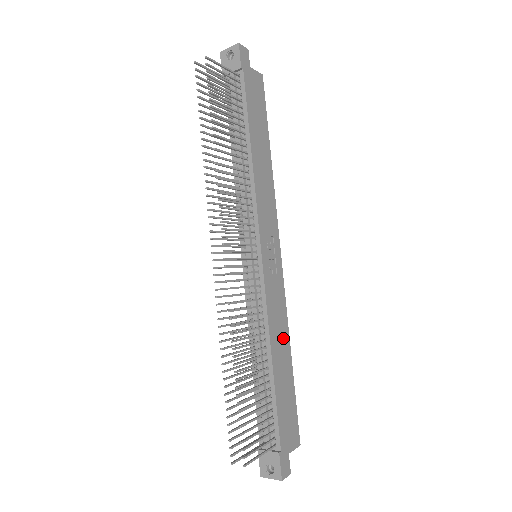
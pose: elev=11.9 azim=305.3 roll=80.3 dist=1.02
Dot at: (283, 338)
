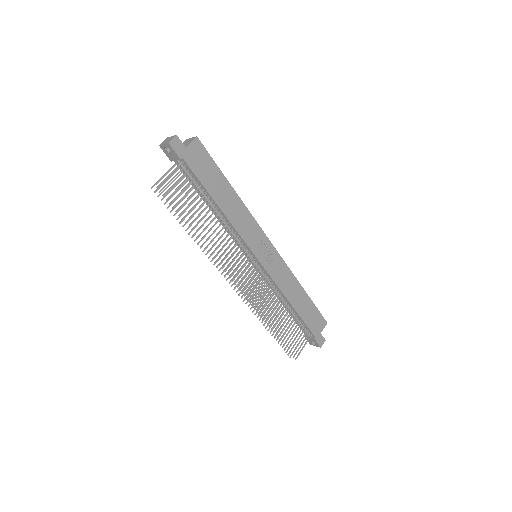
Dot at: (294, 286)
